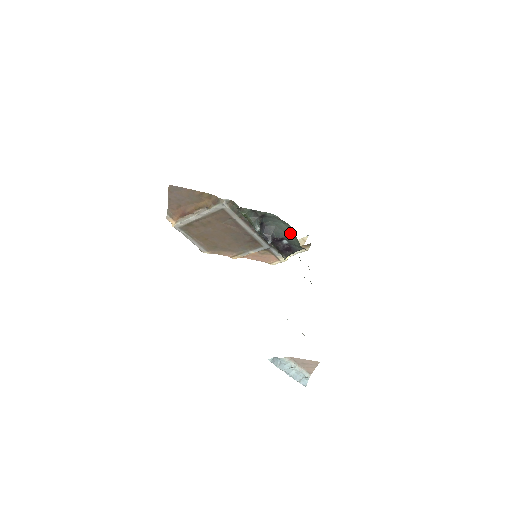
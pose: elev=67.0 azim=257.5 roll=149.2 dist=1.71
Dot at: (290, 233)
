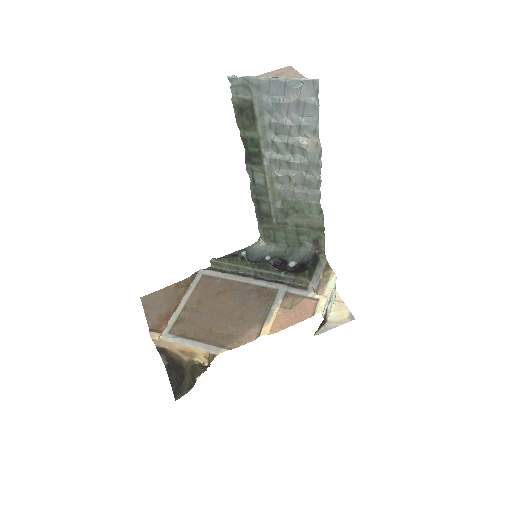
Dot at: (285, 251)
